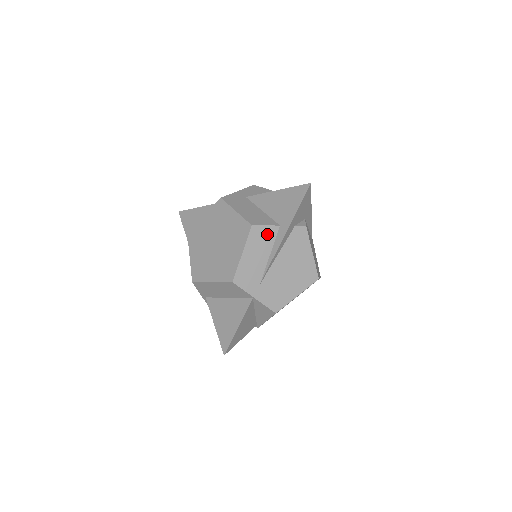
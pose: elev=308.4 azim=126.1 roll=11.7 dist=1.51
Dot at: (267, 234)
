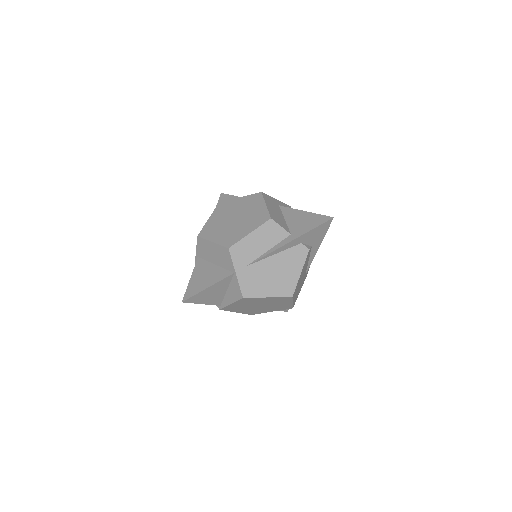
Dot at: (277, 233)
